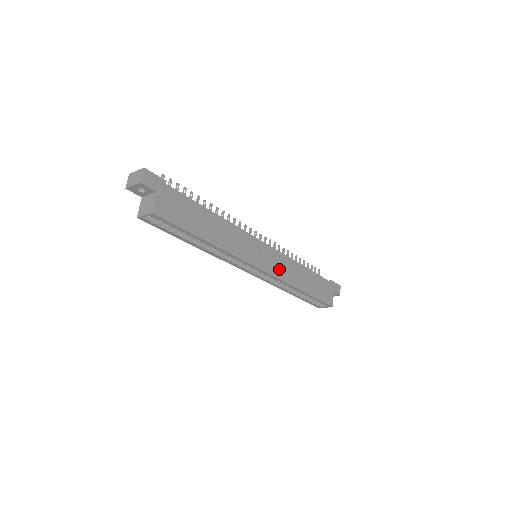
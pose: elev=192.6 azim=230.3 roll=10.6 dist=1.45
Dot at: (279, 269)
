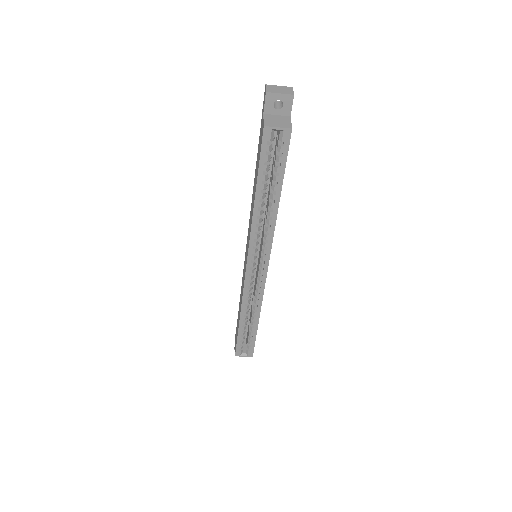
Dot at: occluded
